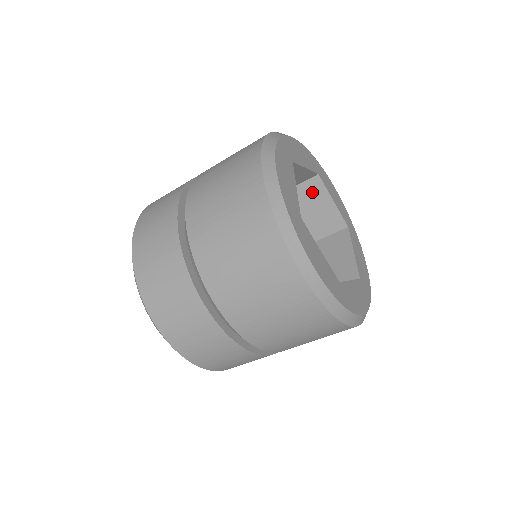
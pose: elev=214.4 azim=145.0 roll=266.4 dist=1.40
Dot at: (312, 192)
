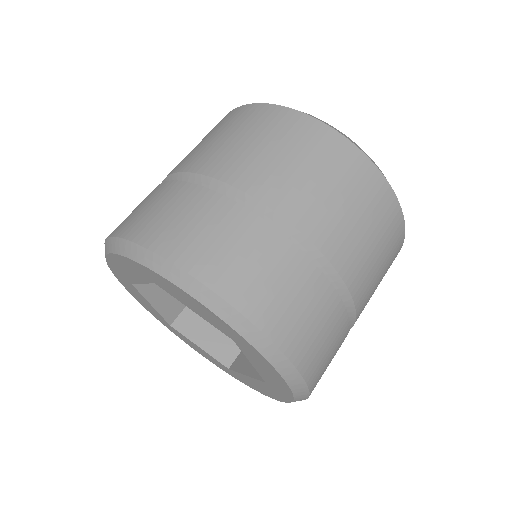
Dot at: occluded
